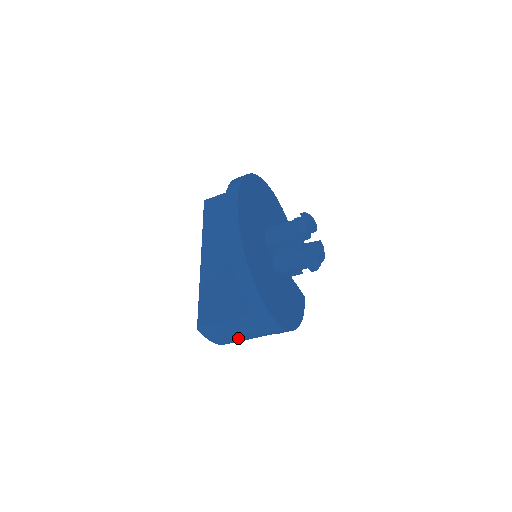
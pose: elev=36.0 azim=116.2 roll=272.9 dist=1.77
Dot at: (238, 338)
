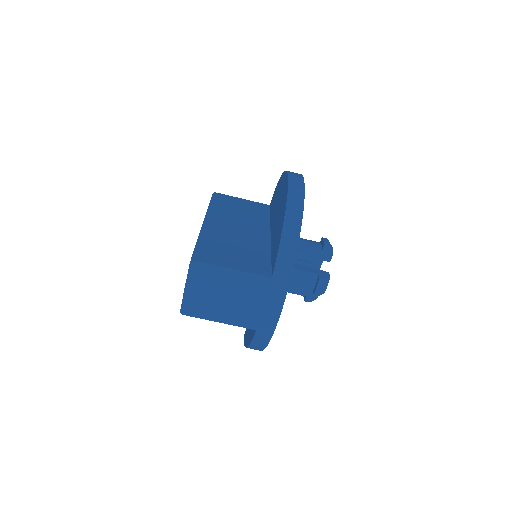
Dot at: (216, 309)
